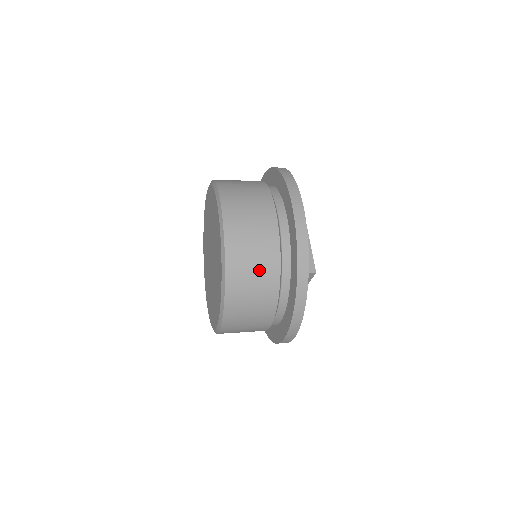
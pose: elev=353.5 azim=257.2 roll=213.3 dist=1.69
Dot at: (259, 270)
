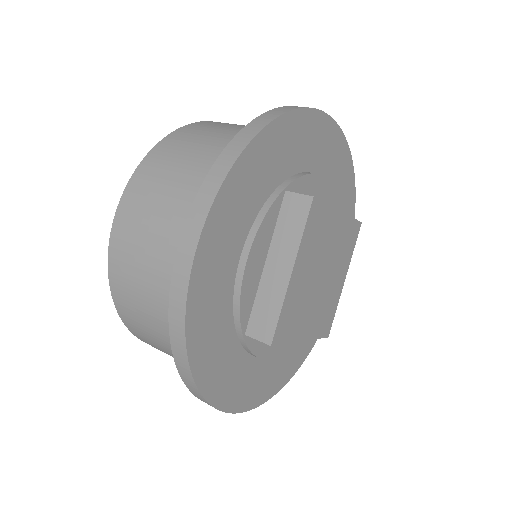
Dot at: (150, 319)
